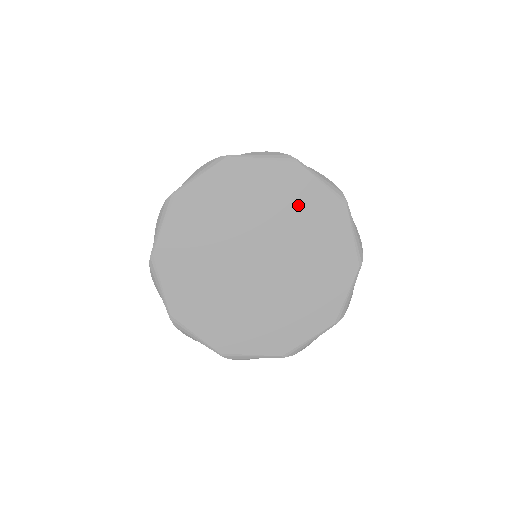
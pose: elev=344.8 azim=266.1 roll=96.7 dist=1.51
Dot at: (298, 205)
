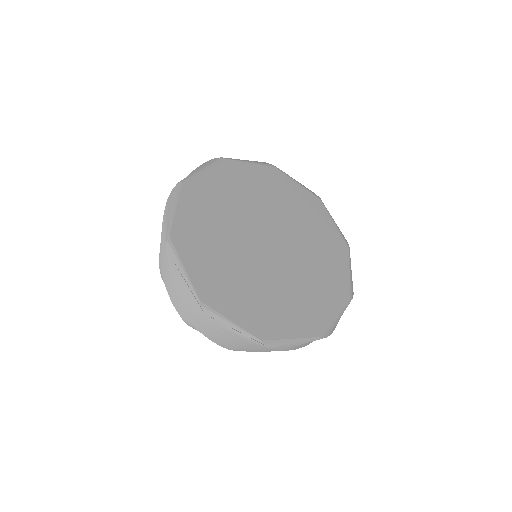
Dot at: (286, 198)
